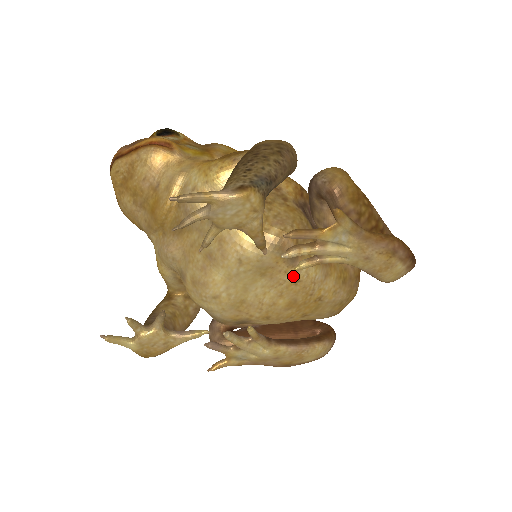
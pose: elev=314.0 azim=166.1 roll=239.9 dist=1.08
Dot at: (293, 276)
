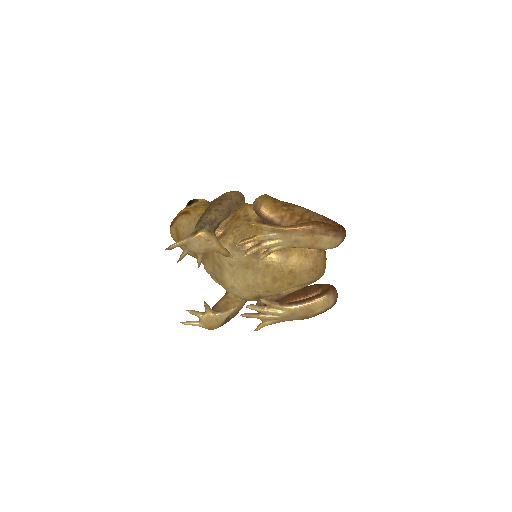
Dot at: (263, 264)
